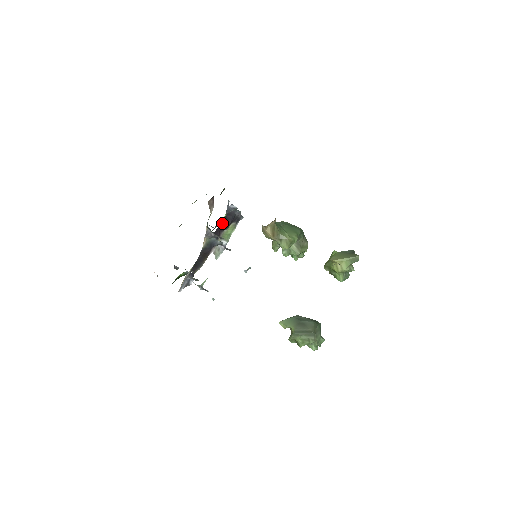
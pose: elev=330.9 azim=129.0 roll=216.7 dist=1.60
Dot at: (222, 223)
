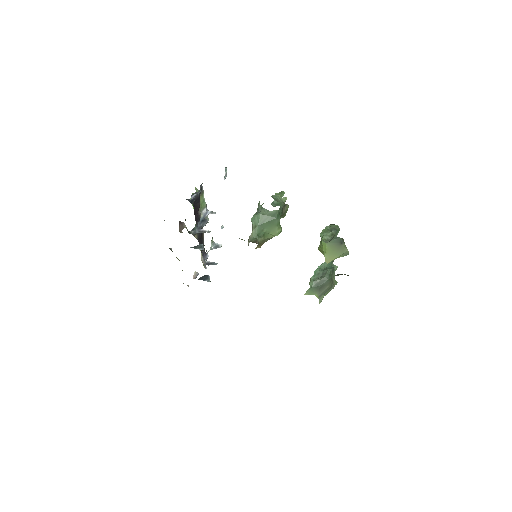
Dot at: (195, 211)
